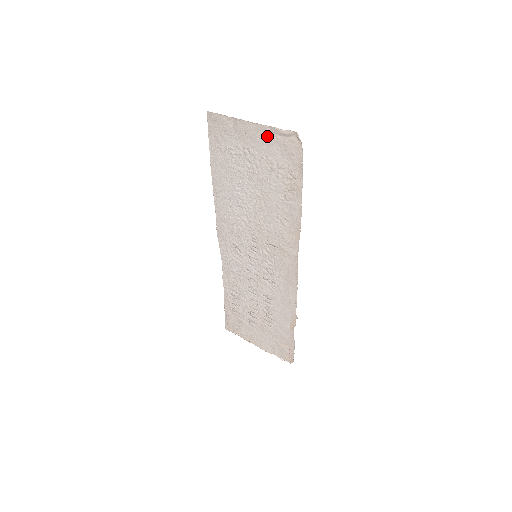
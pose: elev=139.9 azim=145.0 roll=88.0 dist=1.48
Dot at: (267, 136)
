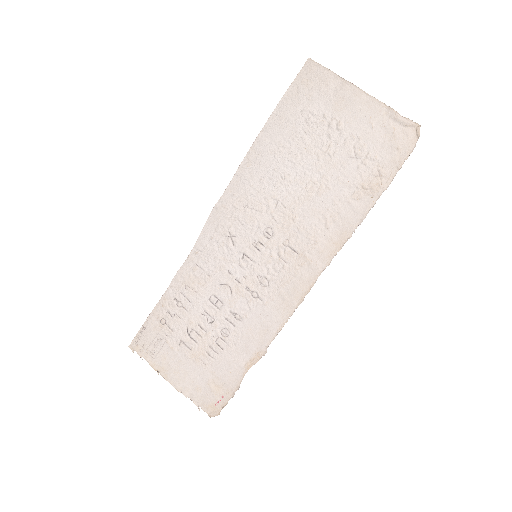
Dot at: (376, 116)
